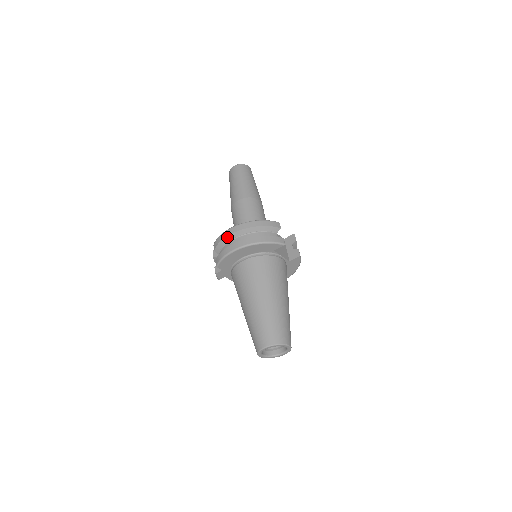
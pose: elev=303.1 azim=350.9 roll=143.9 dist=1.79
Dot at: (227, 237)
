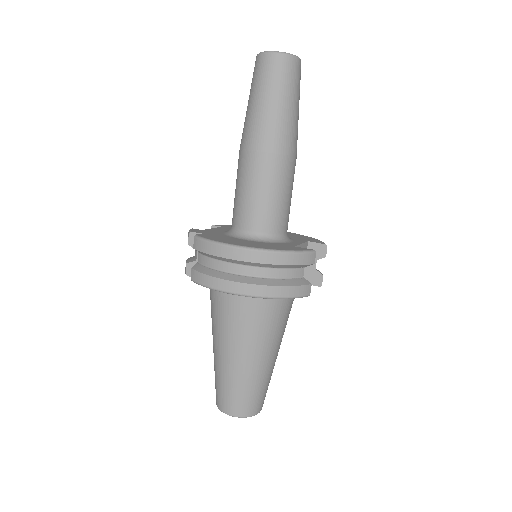
Dot at: (223, 258)
